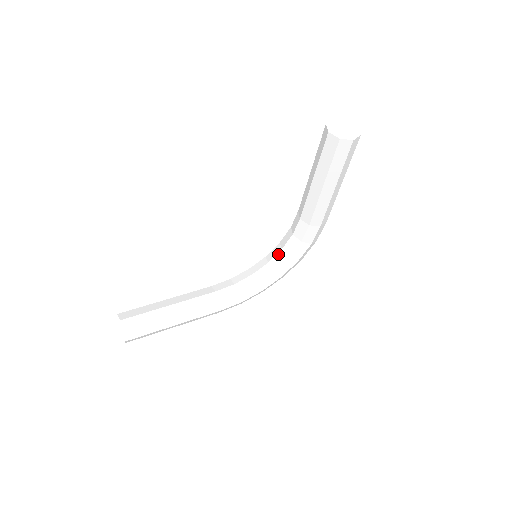
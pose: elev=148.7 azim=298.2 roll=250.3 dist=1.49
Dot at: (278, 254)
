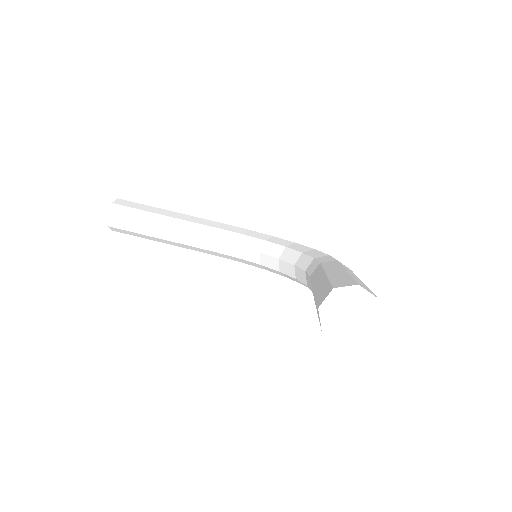
Dot at: (289, 264)
